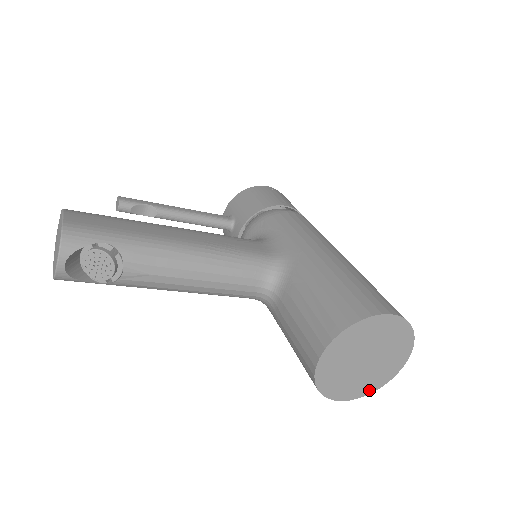
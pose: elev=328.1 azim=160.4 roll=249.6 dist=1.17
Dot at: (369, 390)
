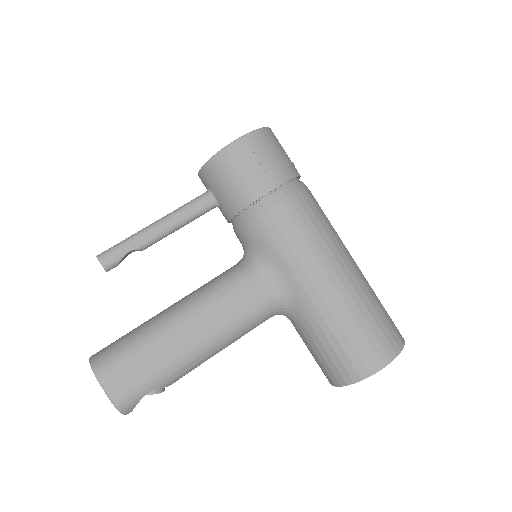
Dot at: occluded
